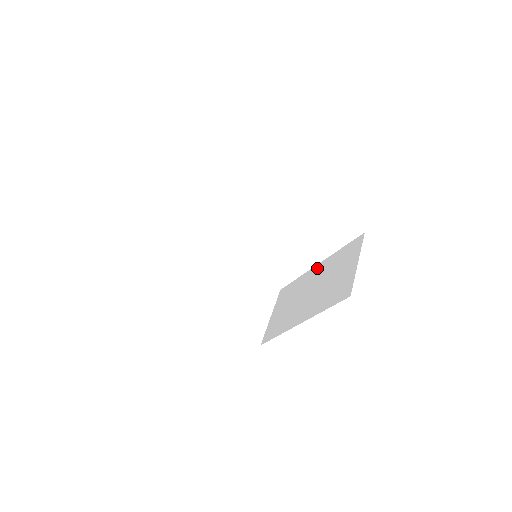
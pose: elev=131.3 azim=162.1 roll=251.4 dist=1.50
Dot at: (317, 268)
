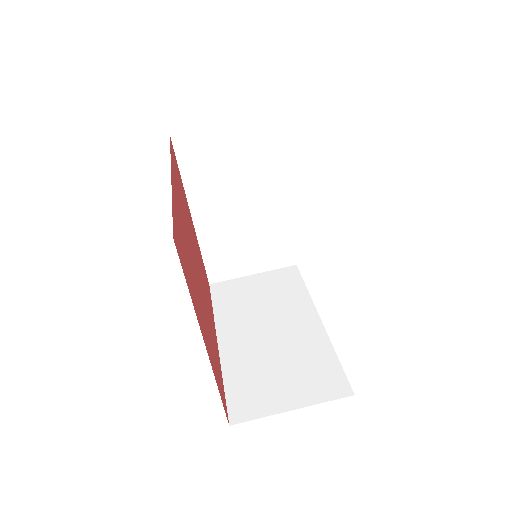
Dot at: (312, 321)
